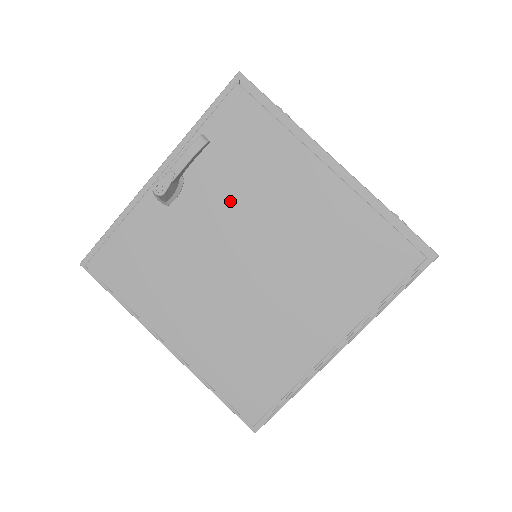
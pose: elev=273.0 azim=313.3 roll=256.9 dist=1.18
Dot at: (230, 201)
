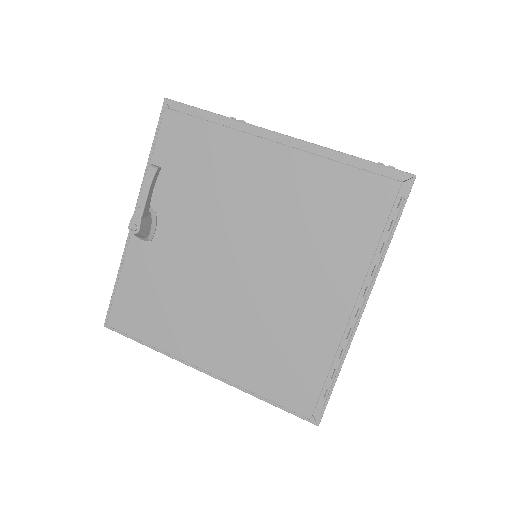
Dot at: (201, 212)
